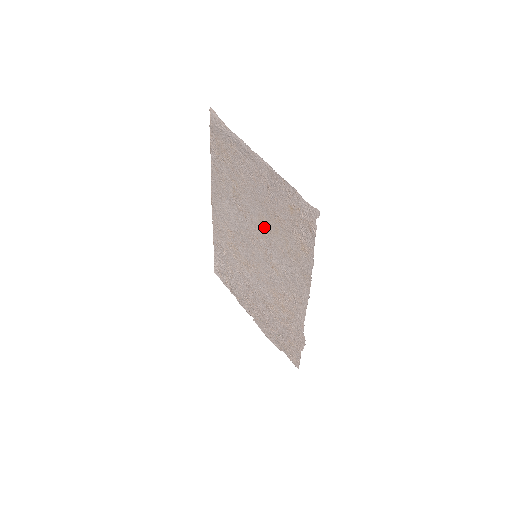
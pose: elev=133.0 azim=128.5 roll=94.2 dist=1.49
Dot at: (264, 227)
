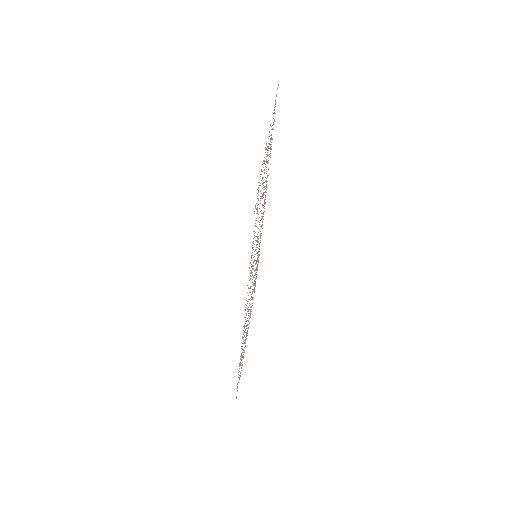
Dot at: occluded
